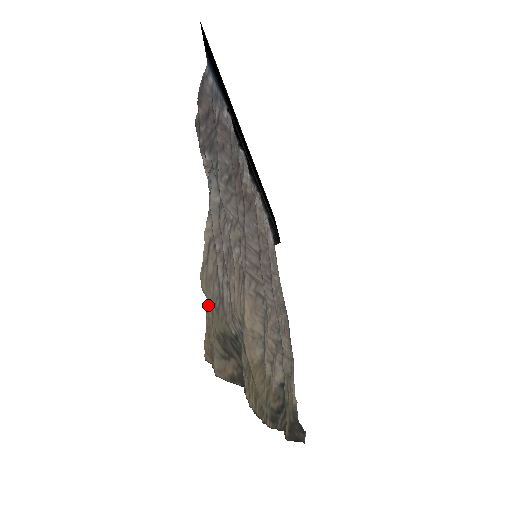
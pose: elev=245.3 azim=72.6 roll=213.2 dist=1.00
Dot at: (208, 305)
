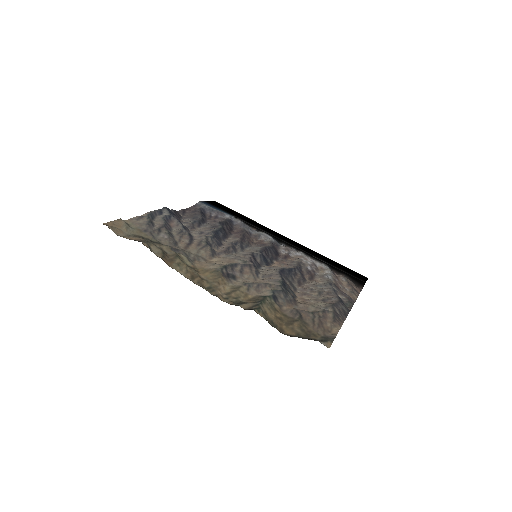
Dot at: (121, 220)
